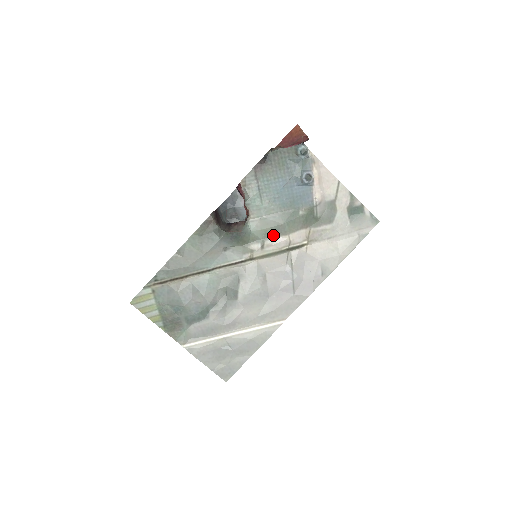
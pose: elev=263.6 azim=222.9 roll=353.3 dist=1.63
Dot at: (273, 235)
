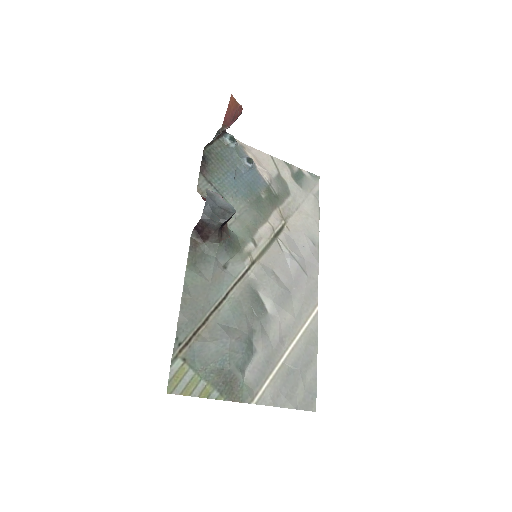
Dot at: (255, 229)
